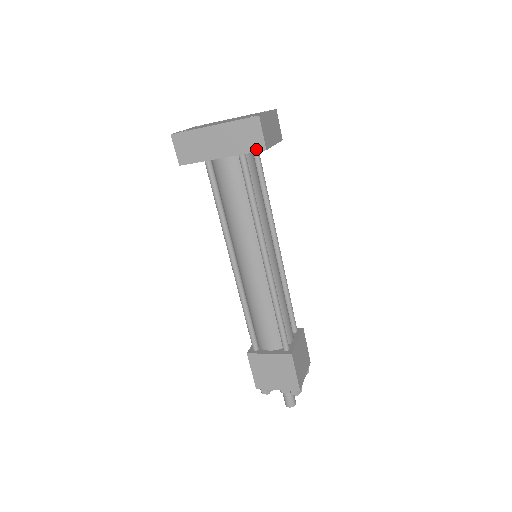
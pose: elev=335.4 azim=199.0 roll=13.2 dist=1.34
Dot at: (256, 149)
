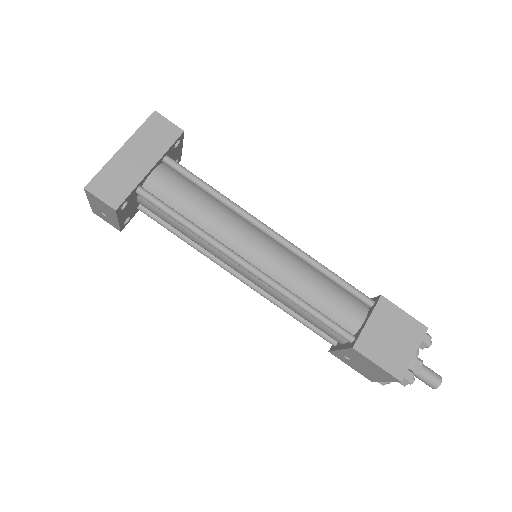
Dot at: (175, 137)
